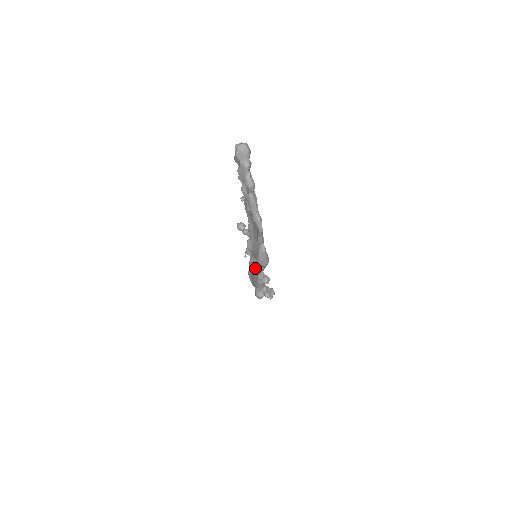
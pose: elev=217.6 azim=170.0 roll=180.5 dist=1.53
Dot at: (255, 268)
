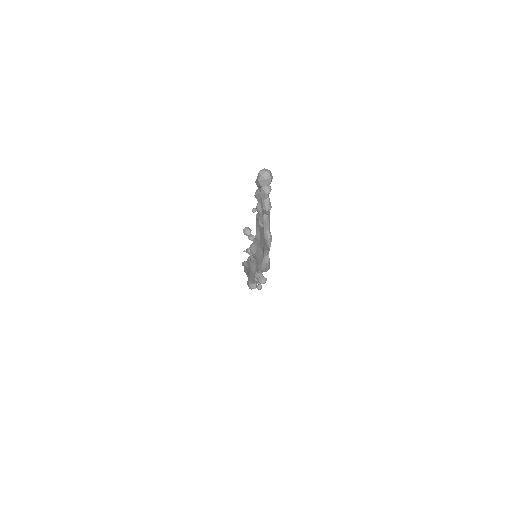
Dot at: (253, 266)
